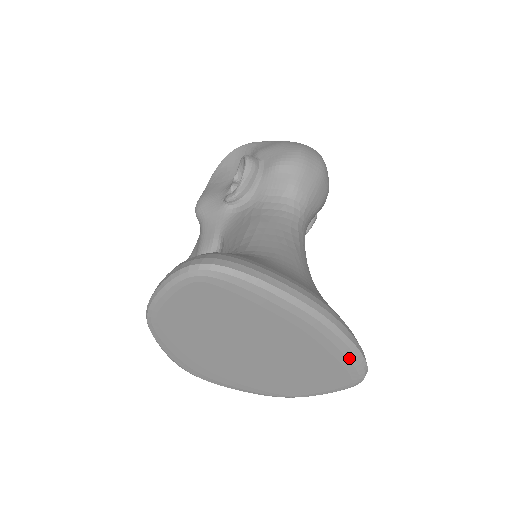
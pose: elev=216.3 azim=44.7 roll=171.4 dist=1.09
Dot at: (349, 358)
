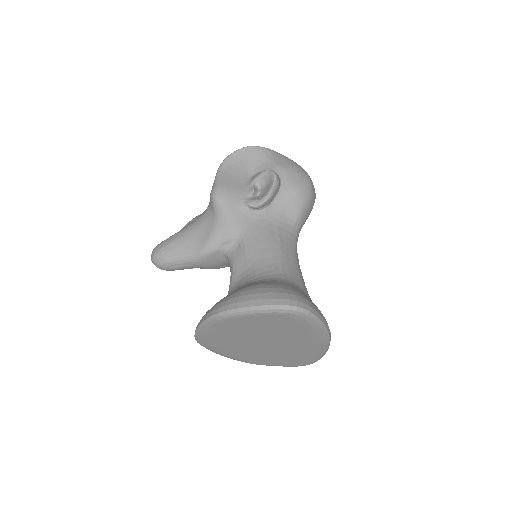
Dot at: (317, 357)
